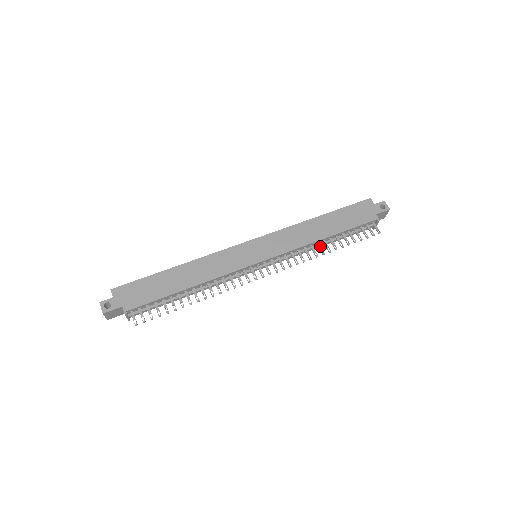
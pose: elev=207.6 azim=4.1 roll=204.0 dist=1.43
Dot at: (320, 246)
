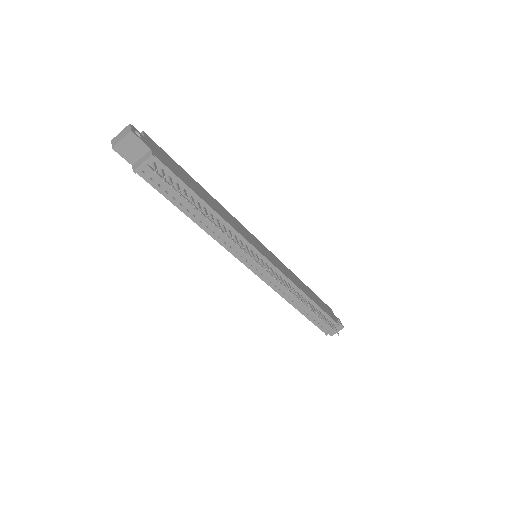
Dot at: occluded
